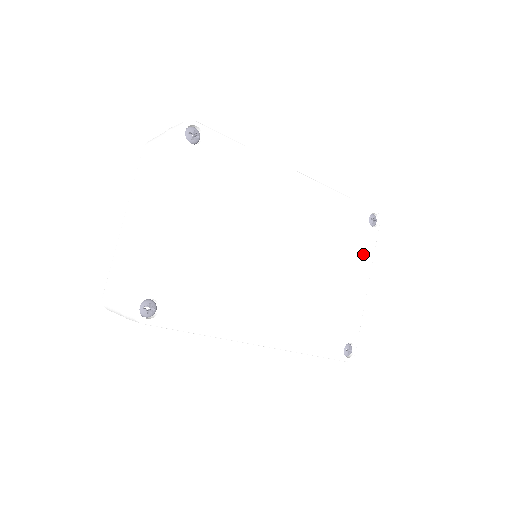
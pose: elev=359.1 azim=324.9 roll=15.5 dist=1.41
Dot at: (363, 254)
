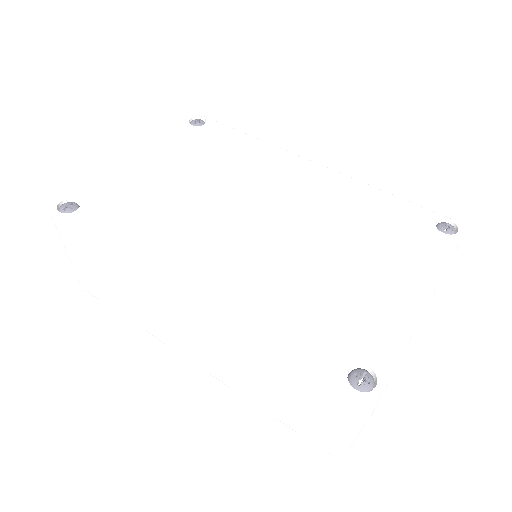
Dot at: (418, 257)
